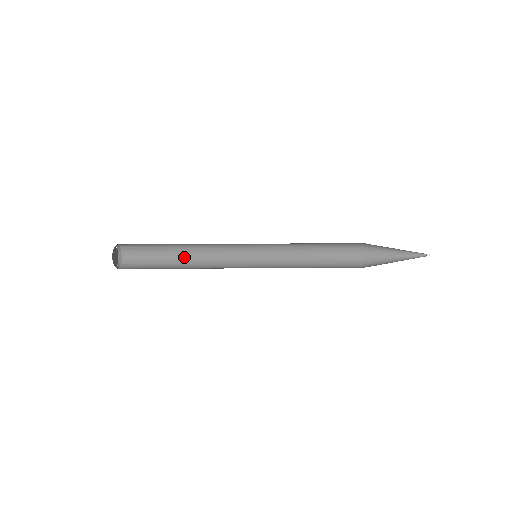
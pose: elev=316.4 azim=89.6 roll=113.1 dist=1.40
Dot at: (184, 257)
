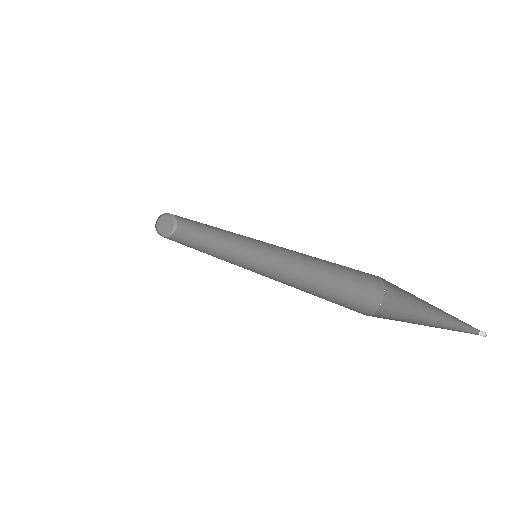
Dot at: (213, 241)
